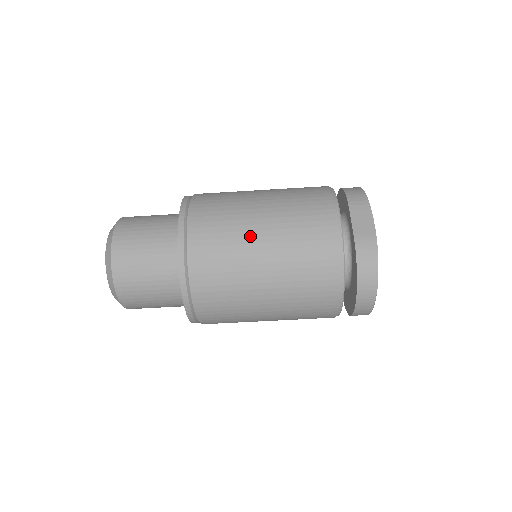
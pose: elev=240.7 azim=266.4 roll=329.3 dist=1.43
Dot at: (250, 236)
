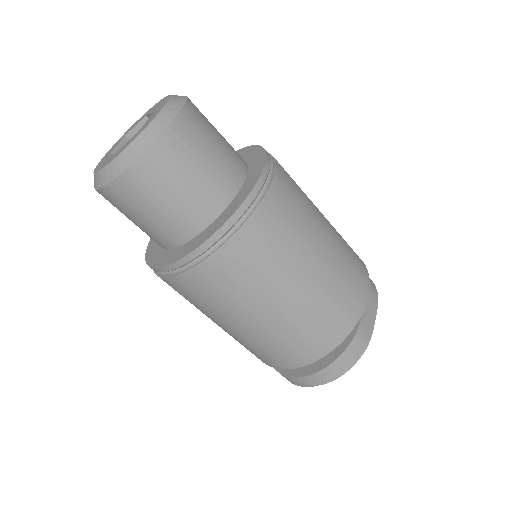
Dot at: (308, 251)
